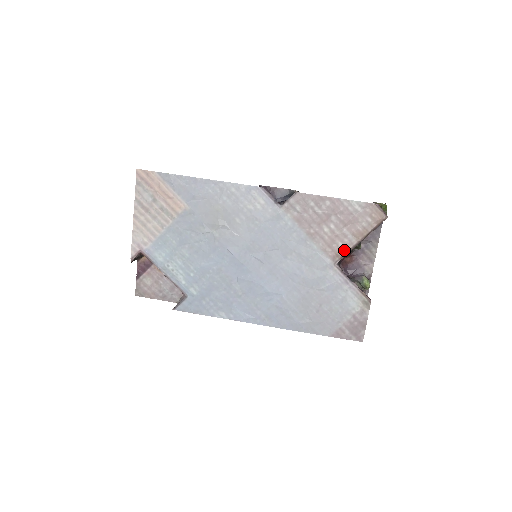
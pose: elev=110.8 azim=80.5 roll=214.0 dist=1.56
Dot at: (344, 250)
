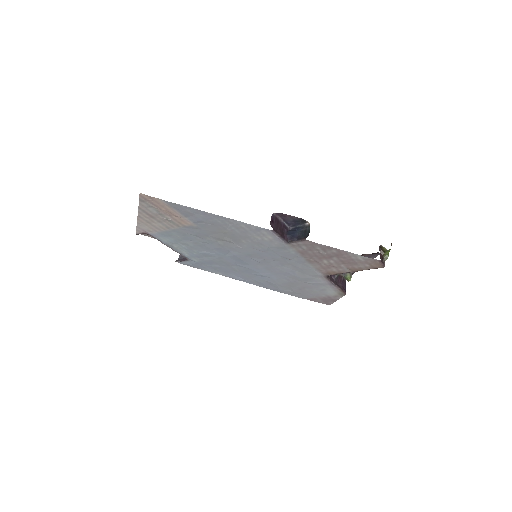
Dot at: (336, 273)
